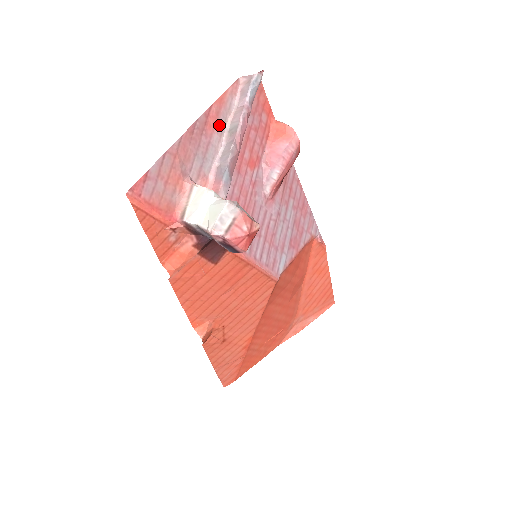
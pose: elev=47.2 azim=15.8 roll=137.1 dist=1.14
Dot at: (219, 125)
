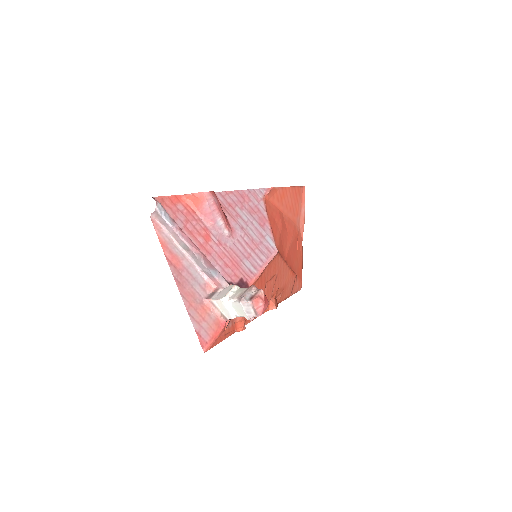
Dot at: (178, 255)
